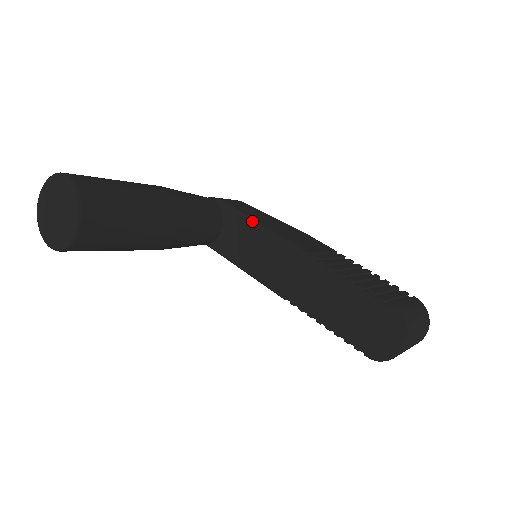
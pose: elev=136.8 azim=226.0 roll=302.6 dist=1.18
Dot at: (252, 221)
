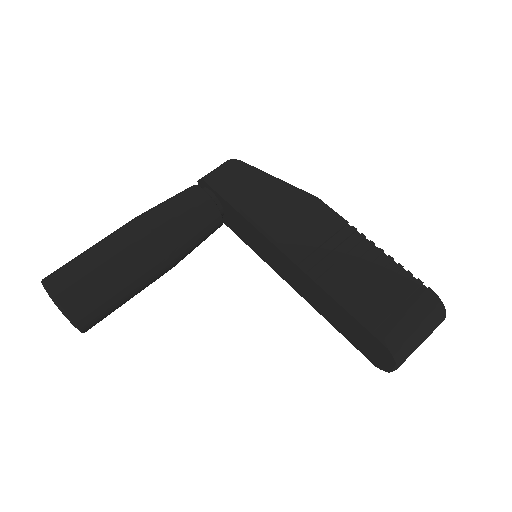
Dot at: (245, 216)
